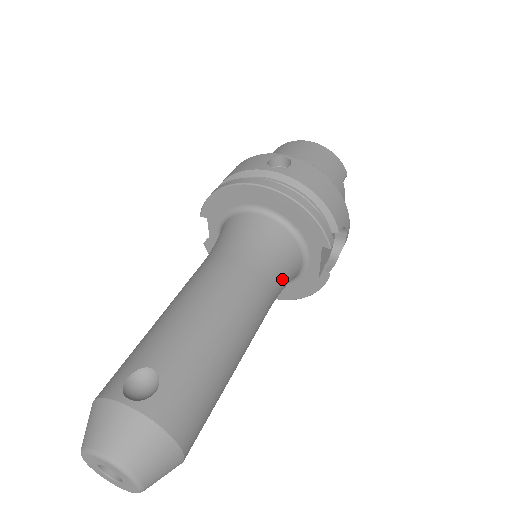
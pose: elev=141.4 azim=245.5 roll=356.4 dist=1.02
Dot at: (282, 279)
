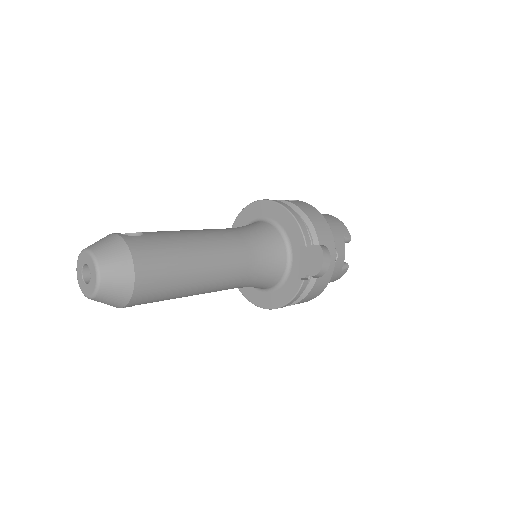
Dot at: (263, 257)
